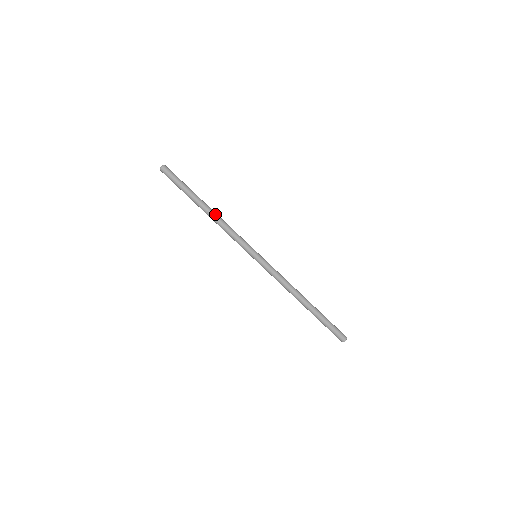
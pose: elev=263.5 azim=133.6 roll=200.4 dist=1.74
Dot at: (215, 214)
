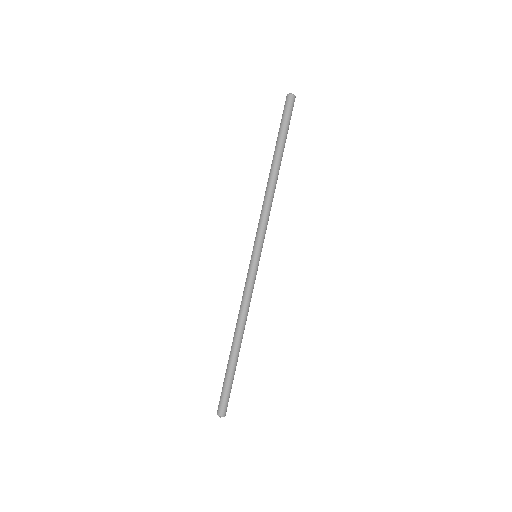
Dot at: (276, 183)
